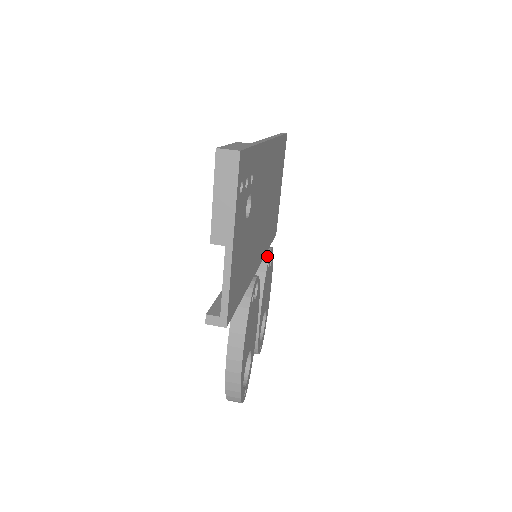
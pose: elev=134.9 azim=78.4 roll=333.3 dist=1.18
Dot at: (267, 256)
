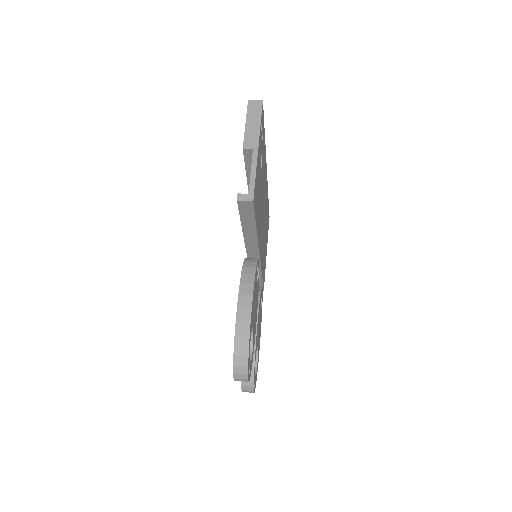
Dot at: (260, 288)
